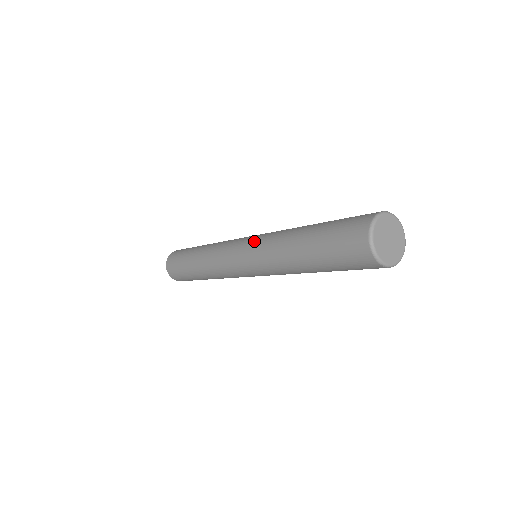
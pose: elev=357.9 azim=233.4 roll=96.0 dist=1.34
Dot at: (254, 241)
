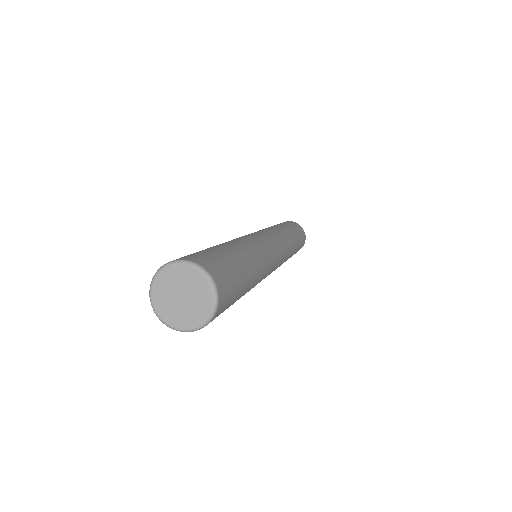
Dot at: occluded
